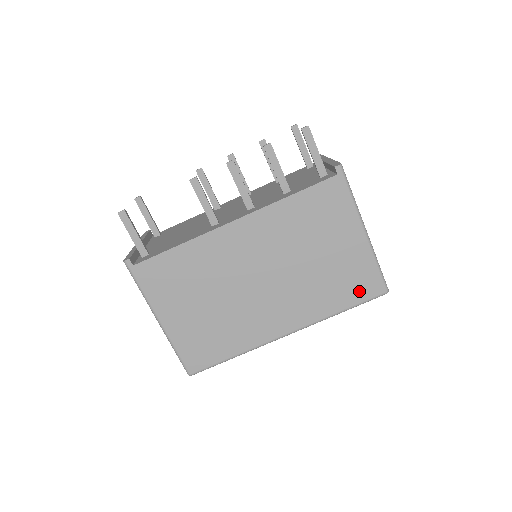
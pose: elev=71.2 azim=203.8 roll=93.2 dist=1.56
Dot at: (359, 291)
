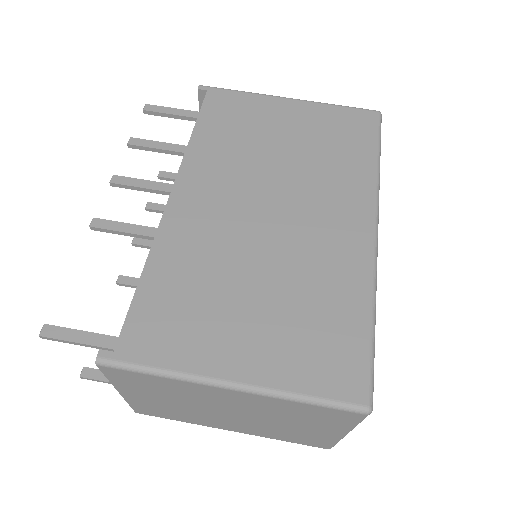
Dot at: (360, 132)
